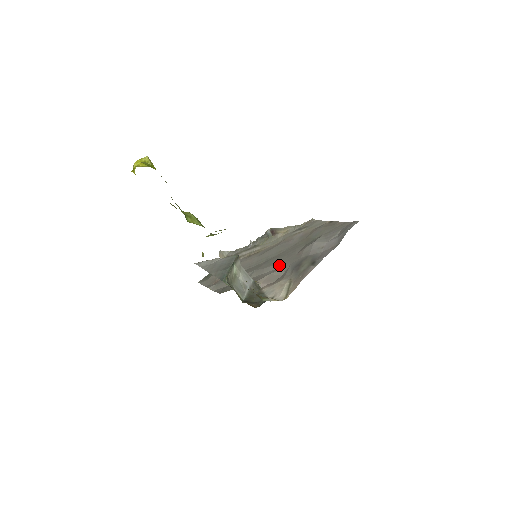
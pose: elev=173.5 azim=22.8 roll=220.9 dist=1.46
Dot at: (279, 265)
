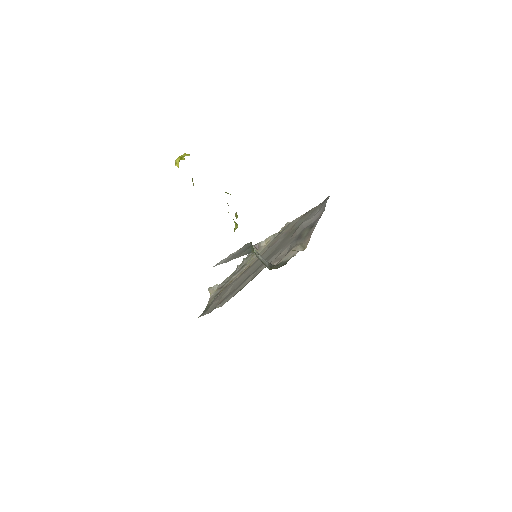
Dot at: (279, 252)
